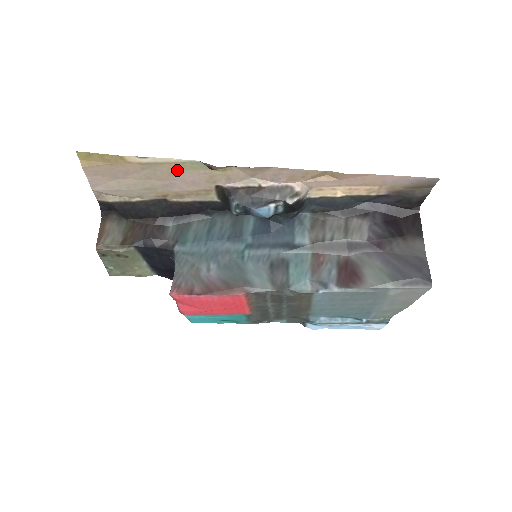
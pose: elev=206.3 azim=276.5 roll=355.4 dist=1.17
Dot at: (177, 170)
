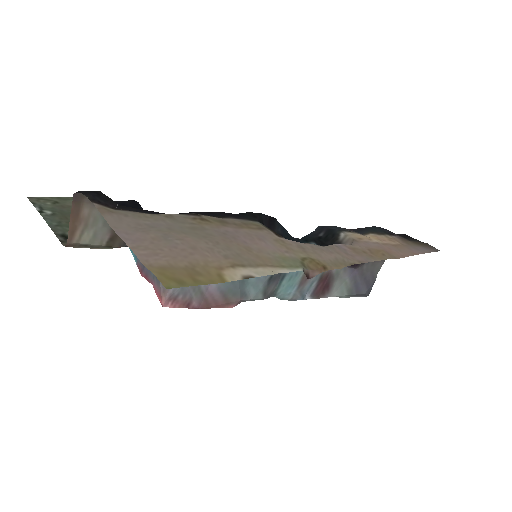
Dot at: (263, 255)
